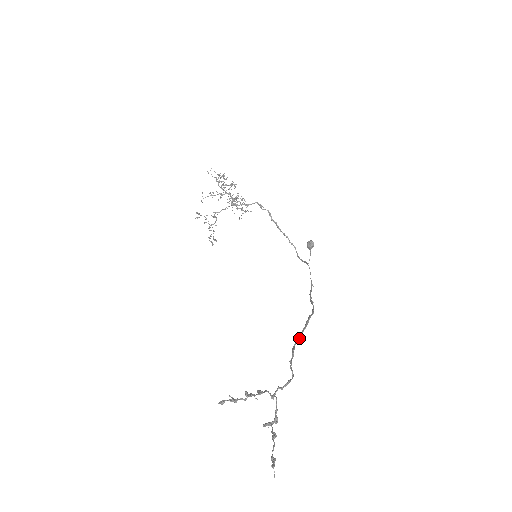
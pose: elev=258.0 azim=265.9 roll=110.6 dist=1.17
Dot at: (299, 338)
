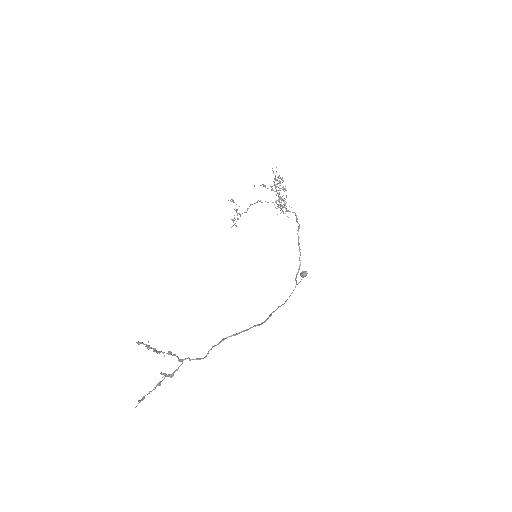
Dot at: (234, 335)
